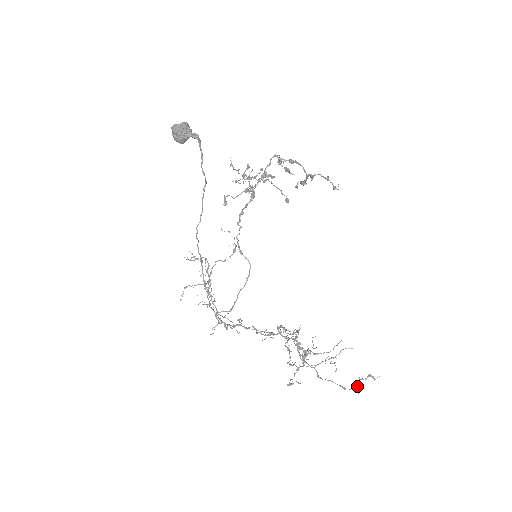
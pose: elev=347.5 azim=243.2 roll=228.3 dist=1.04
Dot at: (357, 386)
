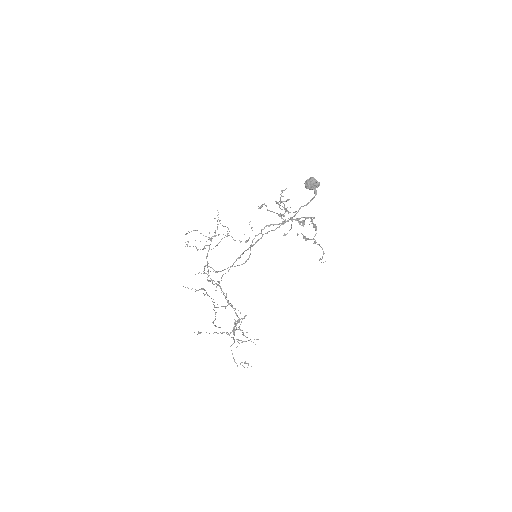
Dot at: occluded
